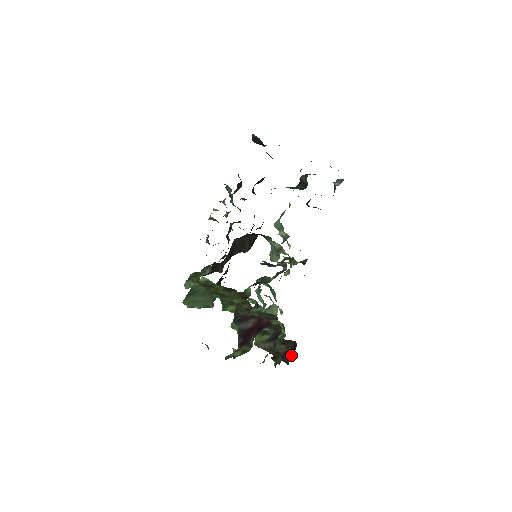
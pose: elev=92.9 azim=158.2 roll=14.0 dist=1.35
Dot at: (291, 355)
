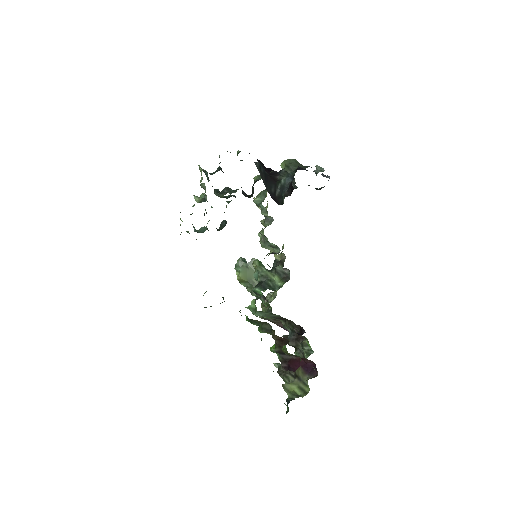
Dot at: (295, 330)
